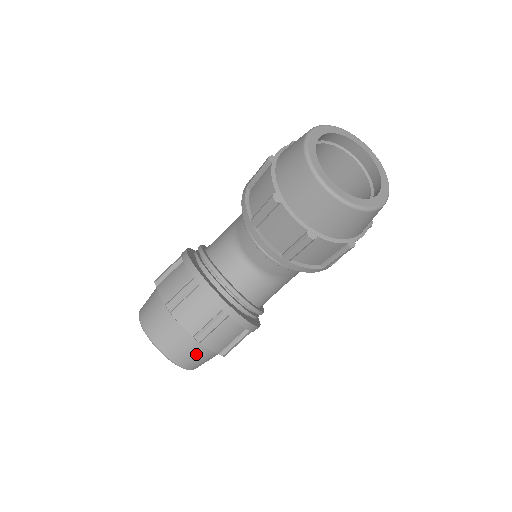
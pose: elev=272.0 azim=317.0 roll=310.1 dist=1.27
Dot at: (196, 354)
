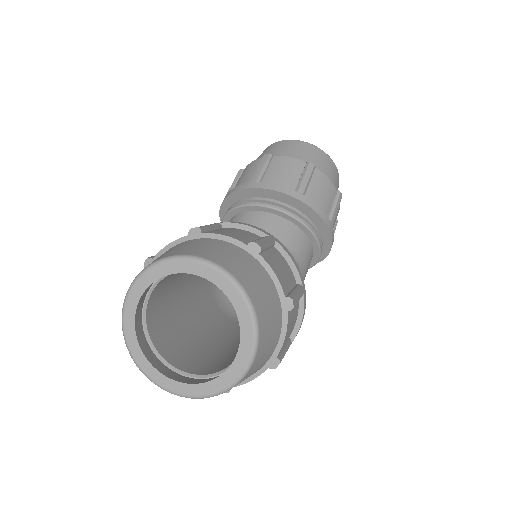
Dot at: (259, 278)
